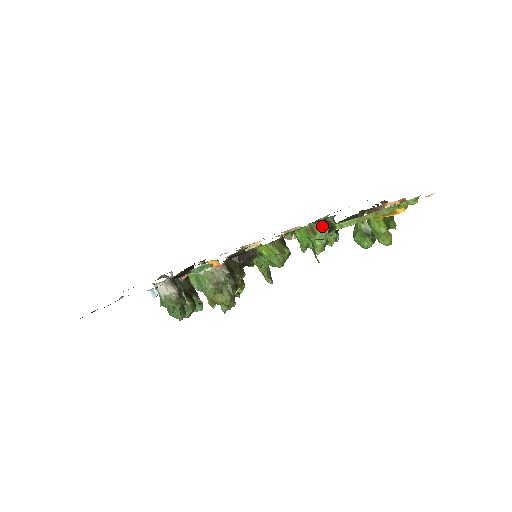
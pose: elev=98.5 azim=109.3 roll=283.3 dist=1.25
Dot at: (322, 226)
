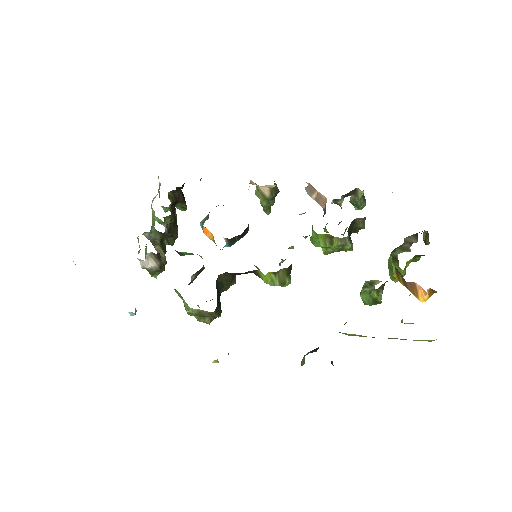
Dot at: (344, 241)
